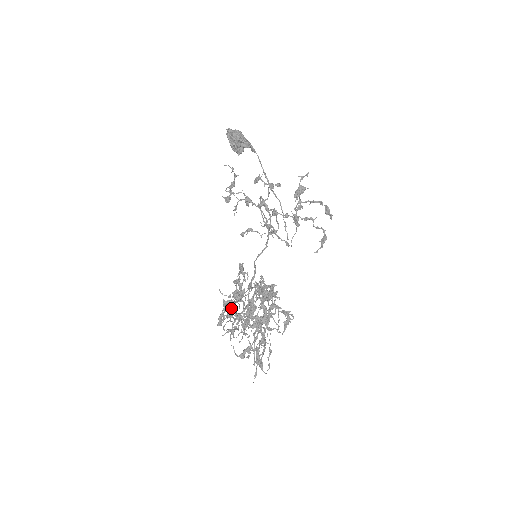
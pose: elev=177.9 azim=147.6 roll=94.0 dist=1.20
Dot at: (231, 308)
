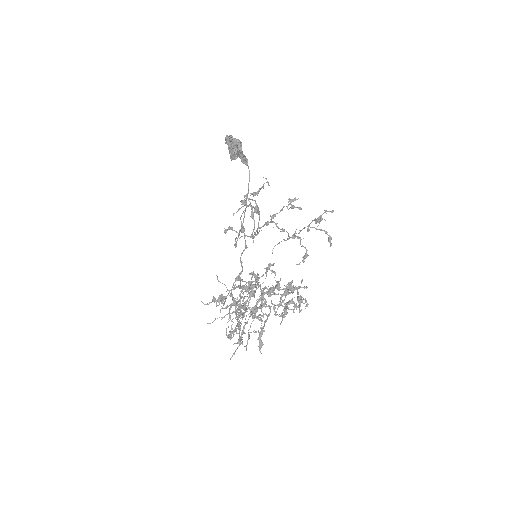
Dot at: (222, 294)
